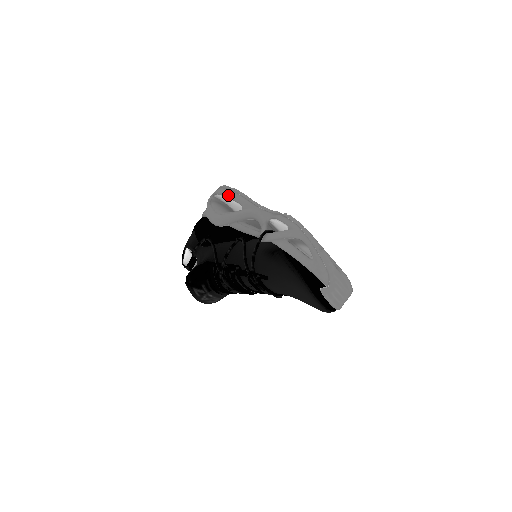
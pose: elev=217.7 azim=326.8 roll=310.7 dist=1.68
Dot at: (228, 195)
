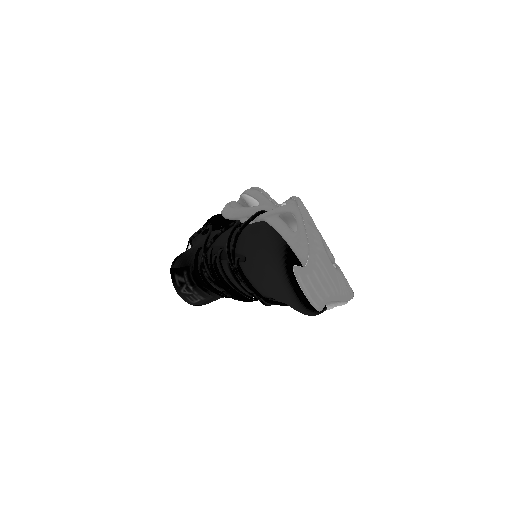
Dot at: (250, 192)
